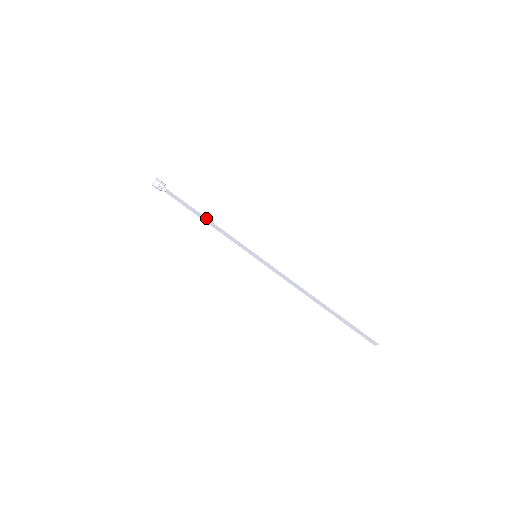
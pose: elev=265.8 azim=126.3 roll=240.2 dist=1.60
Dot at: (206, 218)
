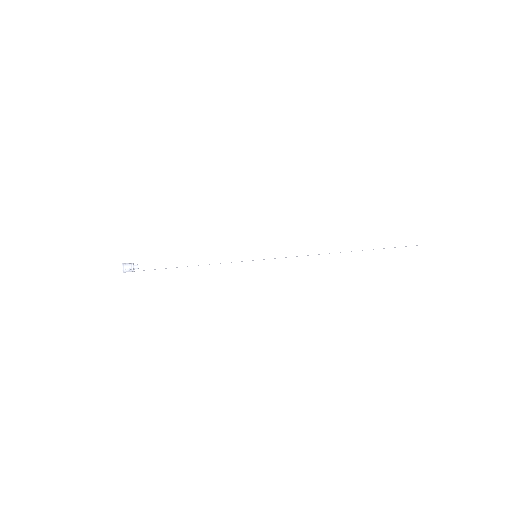
Dot at: (190, 259)
